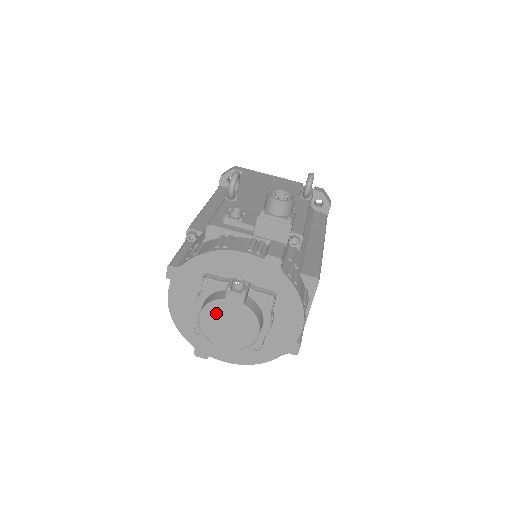
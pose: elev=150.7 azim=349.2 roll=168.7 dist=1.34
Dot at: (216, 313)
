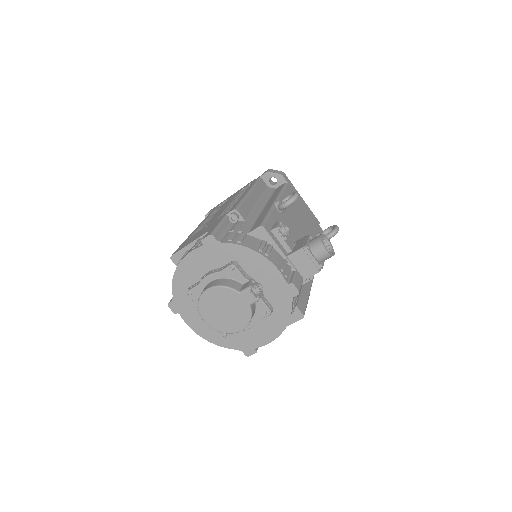
Dot at: (224, 296)
